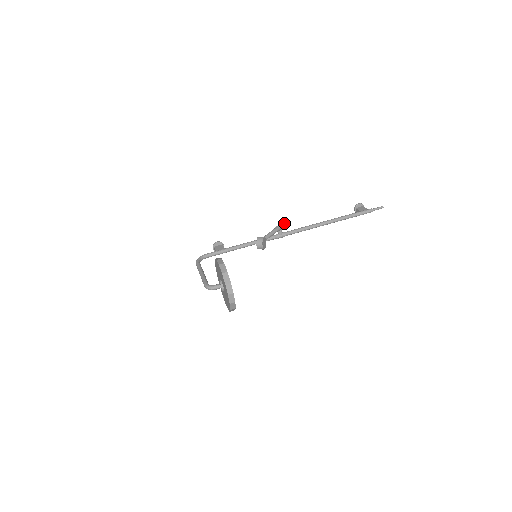
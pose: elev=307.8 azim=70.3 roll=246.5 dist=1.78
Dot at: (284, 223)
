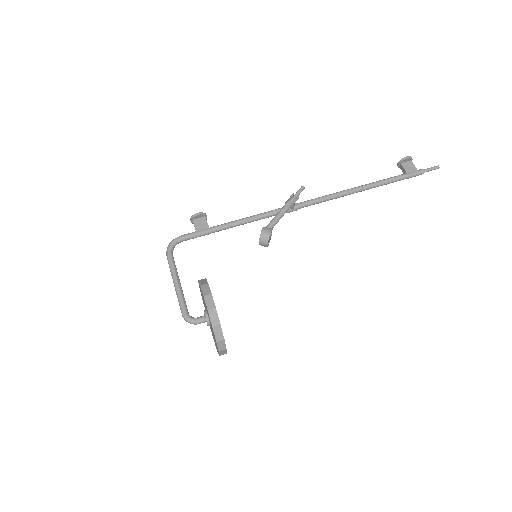
Dot at: (299, 192)
